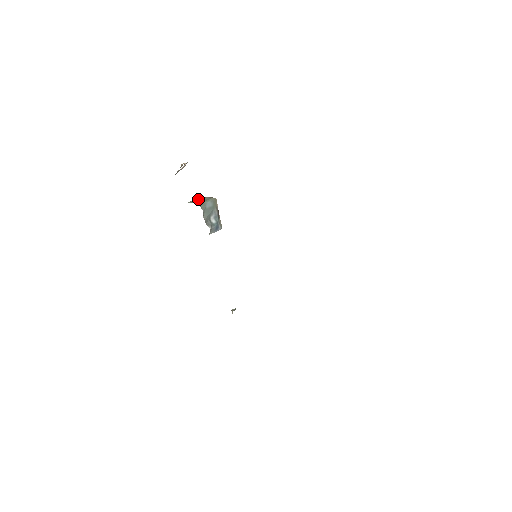
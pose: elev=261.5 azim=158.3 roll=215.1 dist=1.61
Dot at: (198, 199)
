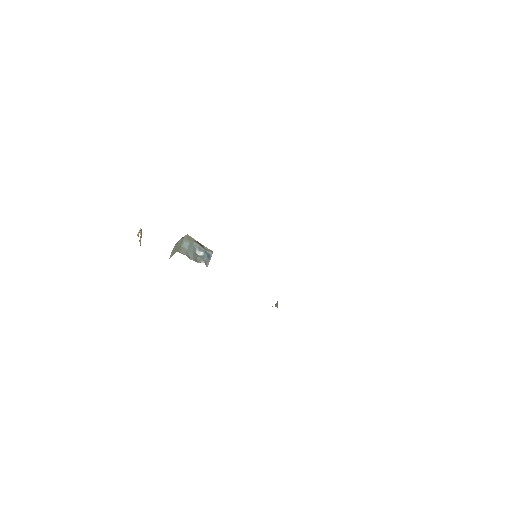
Dot at: (174, 247)
